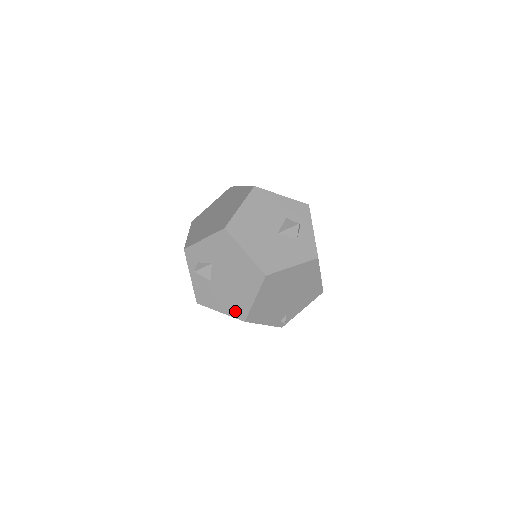
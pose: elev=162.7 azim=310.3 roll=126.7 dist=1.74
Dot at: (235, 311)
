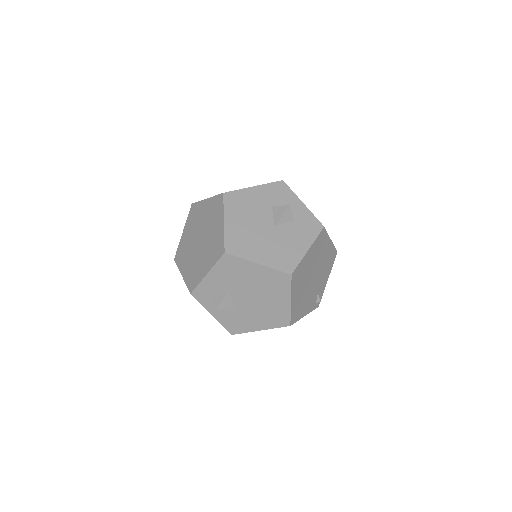
Dot at: (275, 322)
